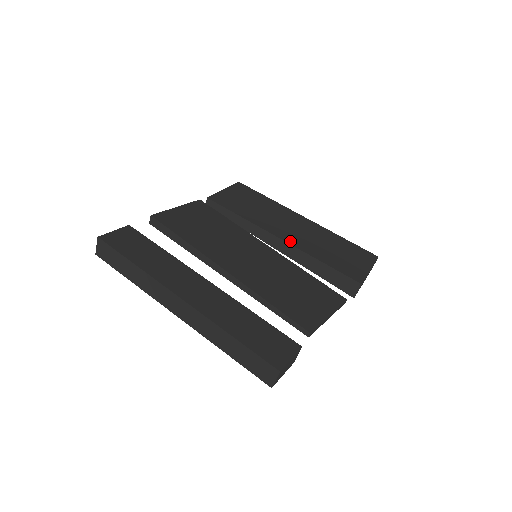
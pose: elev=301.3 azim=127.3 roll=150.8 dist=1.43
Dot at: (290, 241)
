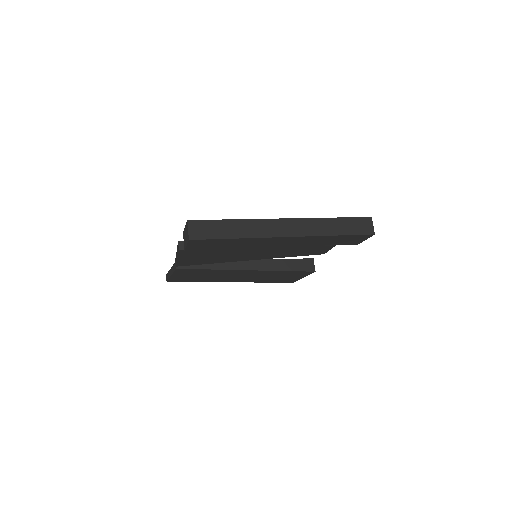
Dot at: (254, 260)
